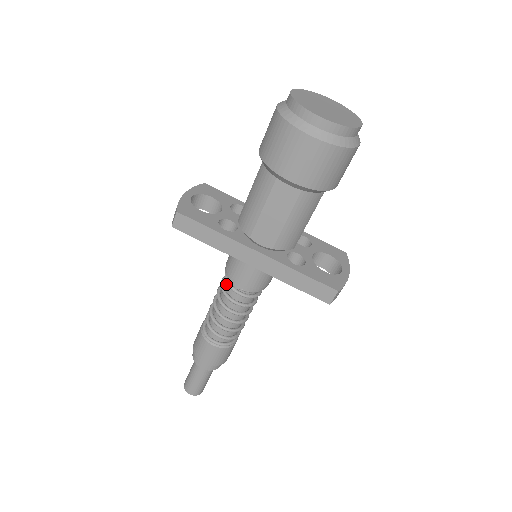
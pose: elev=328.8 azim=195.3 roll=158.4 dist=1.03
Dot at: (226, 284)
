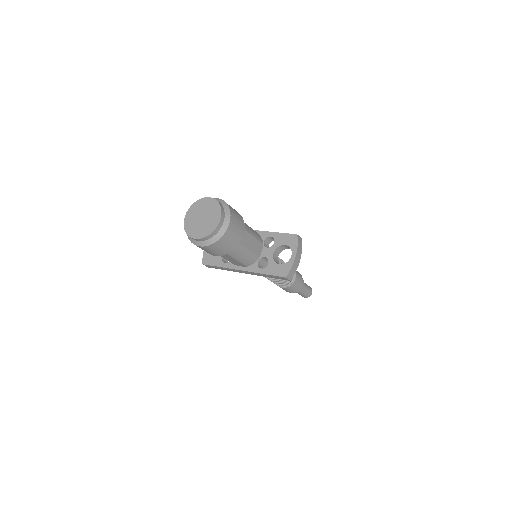
Dot at: occluded
